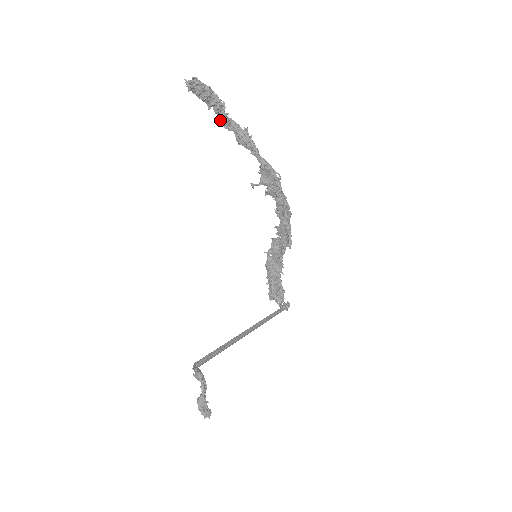
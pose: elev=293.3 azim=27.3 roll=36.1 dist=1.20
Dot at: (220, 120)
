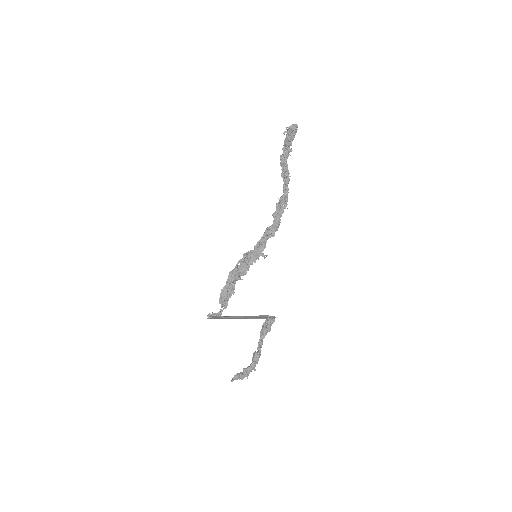
Dot at: (282, 156)
